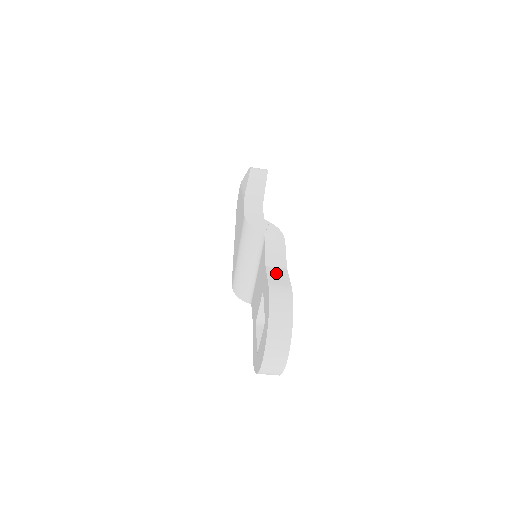
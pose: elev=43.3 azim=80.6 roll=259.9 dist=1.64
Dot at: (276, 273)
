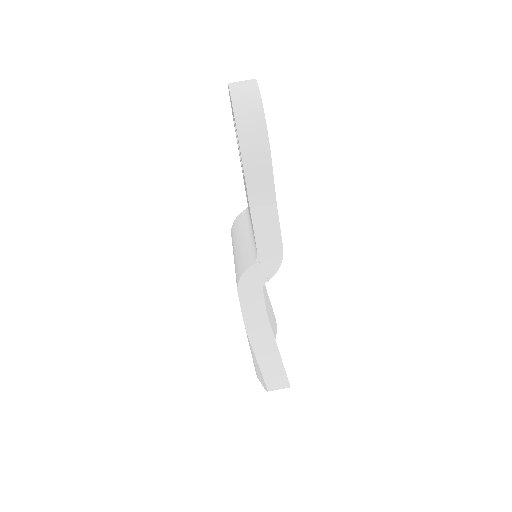
Dot at: occluded
